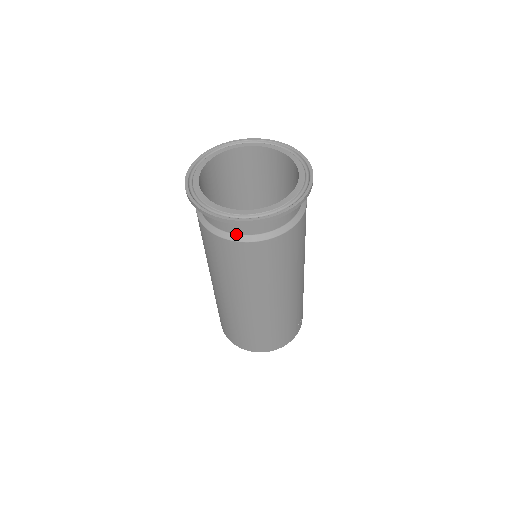
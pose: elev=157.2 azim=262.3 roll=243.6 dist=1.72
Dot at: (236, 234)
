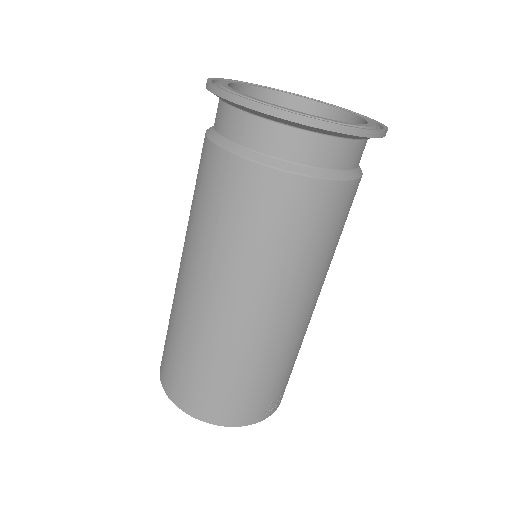
Dot at: (244, 147)
